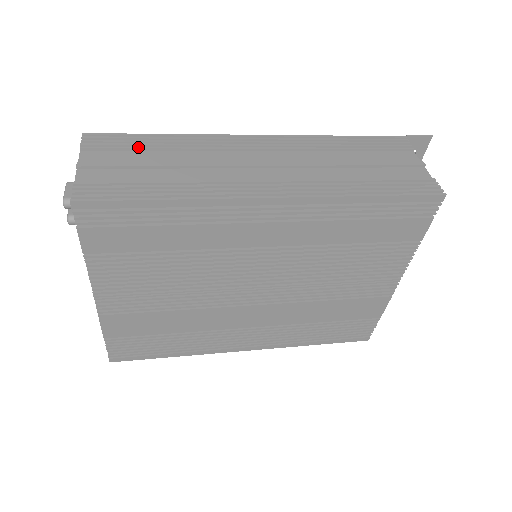
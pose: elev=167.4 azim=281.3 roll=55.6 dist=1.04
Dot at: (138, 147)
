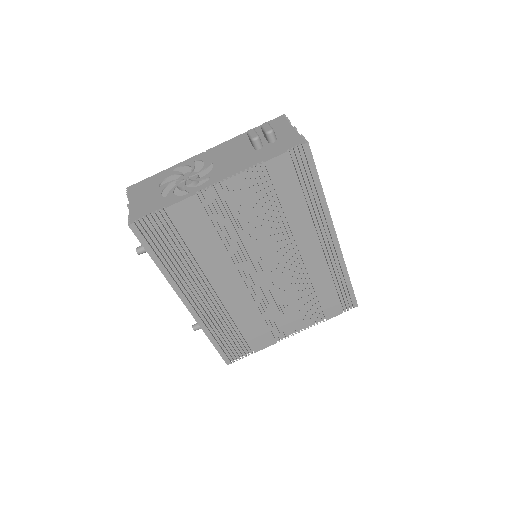
Dot at: occluded
